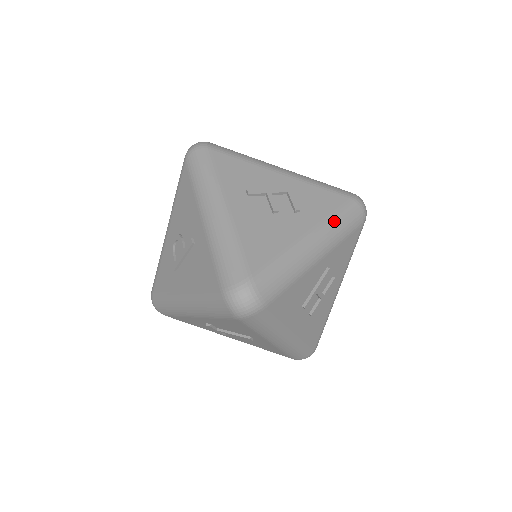
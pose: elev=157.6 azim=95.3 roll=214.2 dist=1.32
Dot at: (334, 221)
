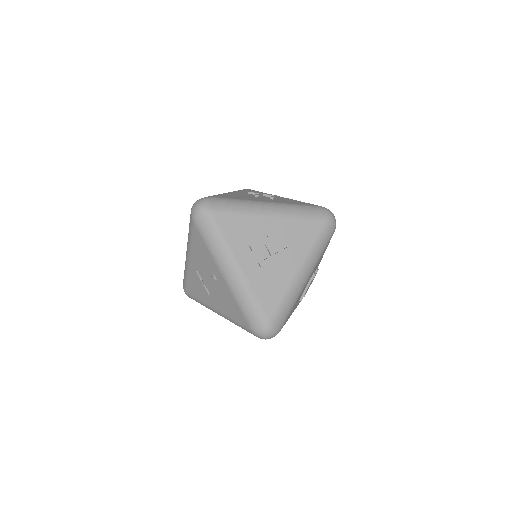
Dot at: (294, 206)
